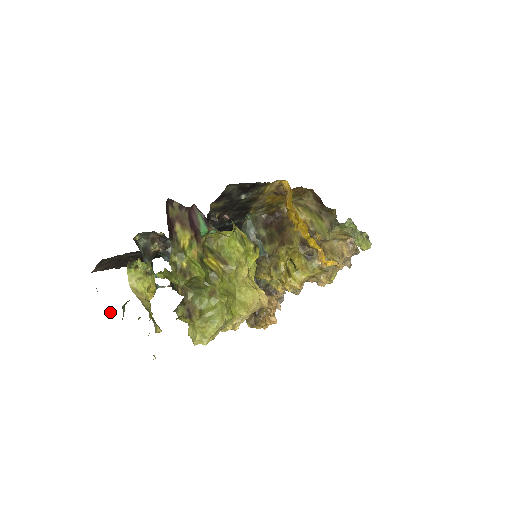
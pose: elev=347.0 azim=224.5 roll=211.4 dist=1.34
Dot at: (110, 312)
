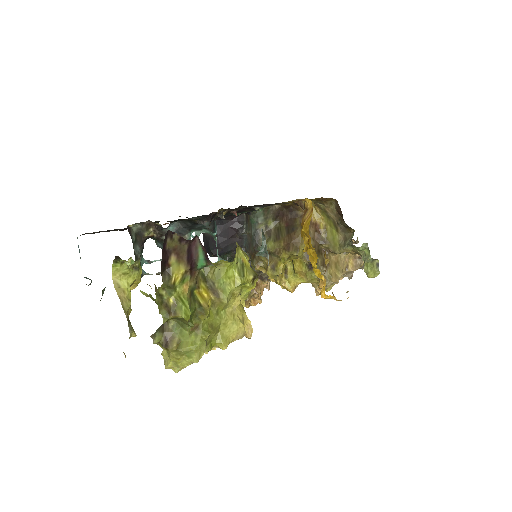
Dot at: occluded
